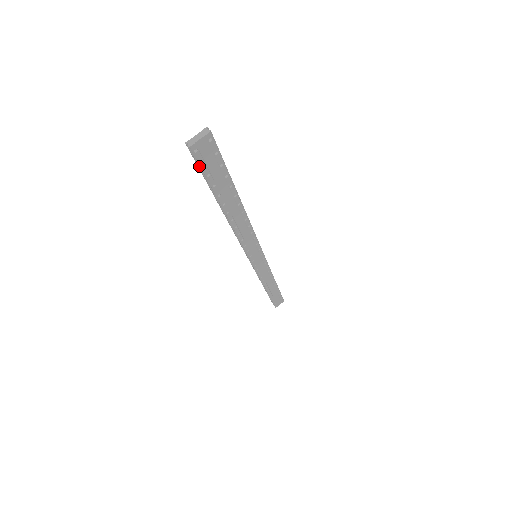
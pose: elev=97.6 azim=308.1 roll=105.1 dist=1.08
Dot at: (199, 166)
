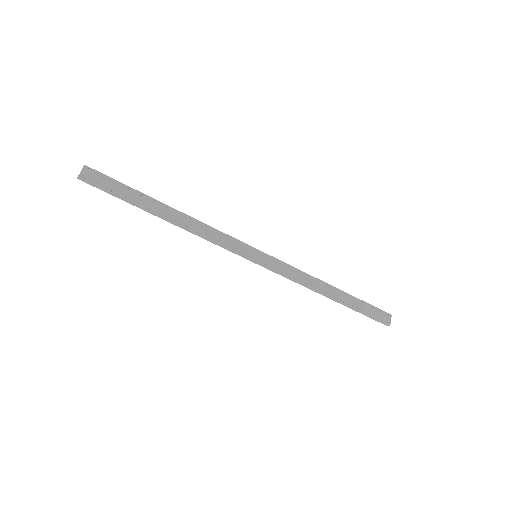
Dot at: (99, 187)
